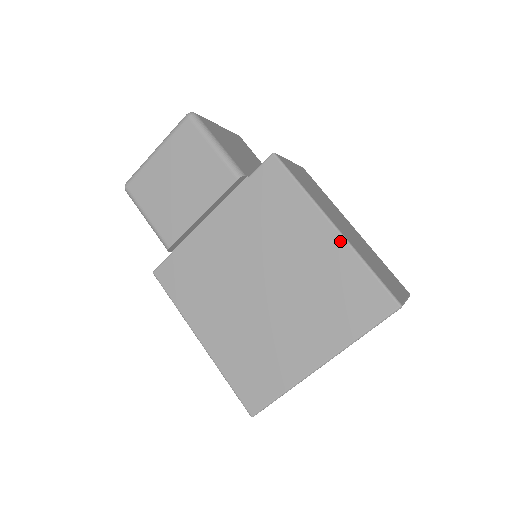
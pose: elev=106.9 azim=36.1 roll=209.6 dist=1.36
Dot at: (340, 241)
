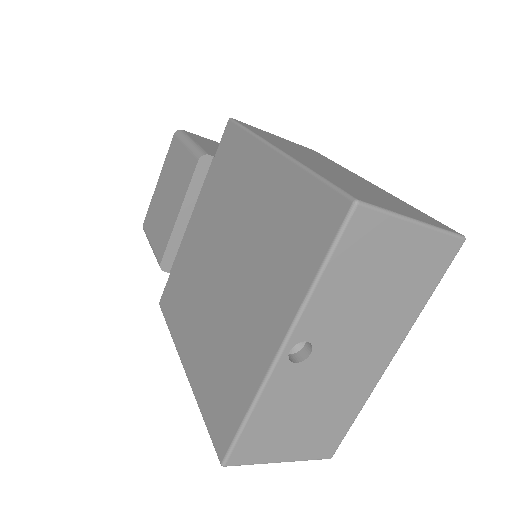
Dot at: (283, 162)
